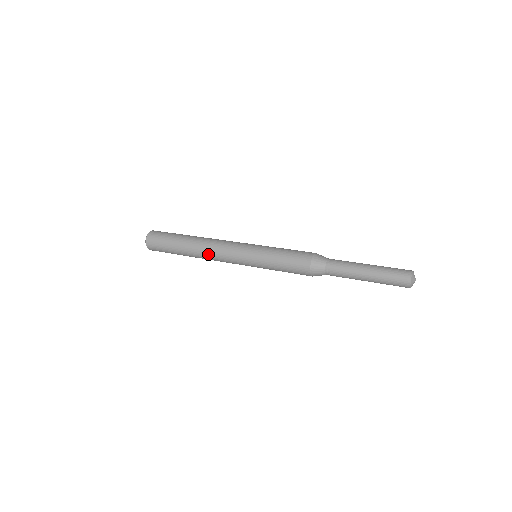
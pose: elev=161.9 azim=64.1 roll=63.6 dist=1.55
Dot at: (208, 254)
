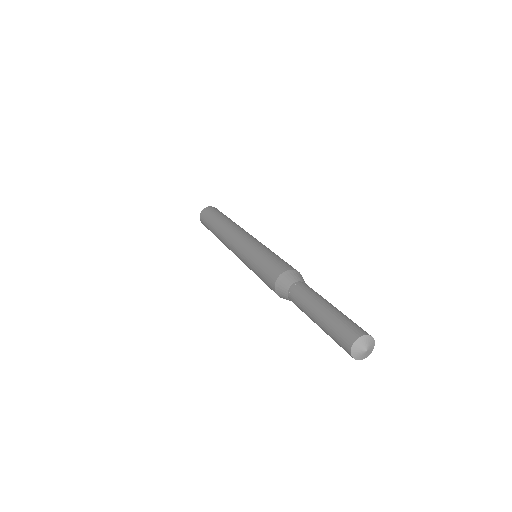
Dot at: (228, 231)
